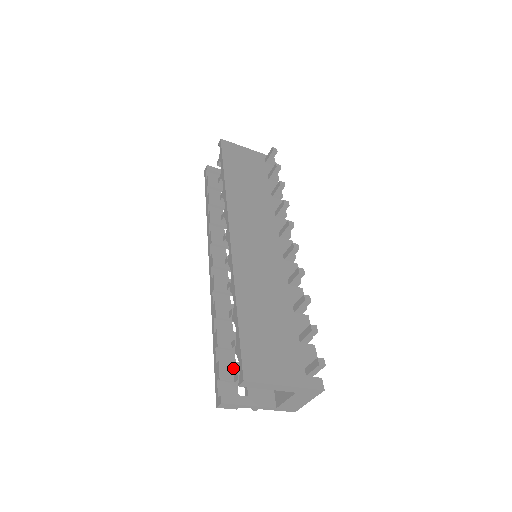
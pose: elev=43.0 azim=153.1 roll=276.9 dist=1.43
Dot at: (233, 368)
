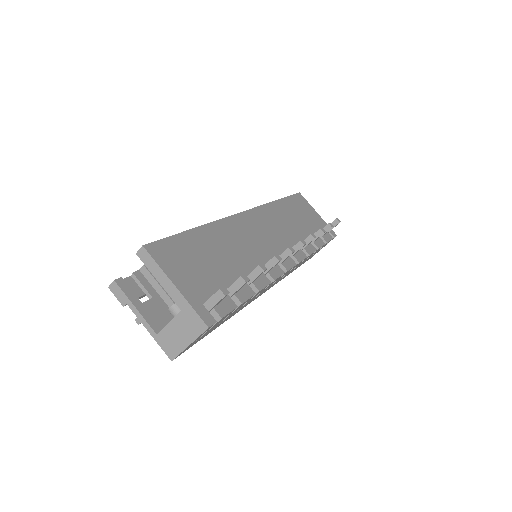
Dot at: occluded
